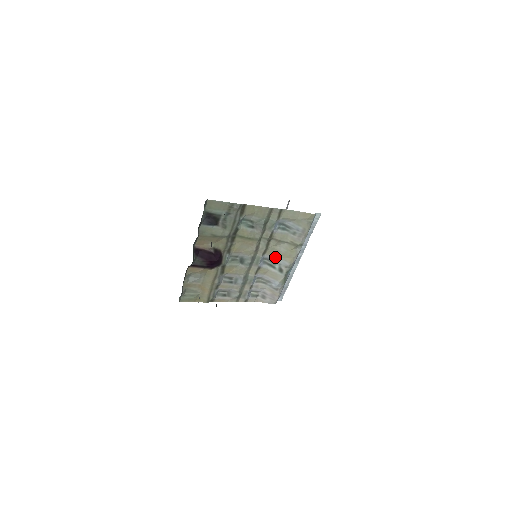
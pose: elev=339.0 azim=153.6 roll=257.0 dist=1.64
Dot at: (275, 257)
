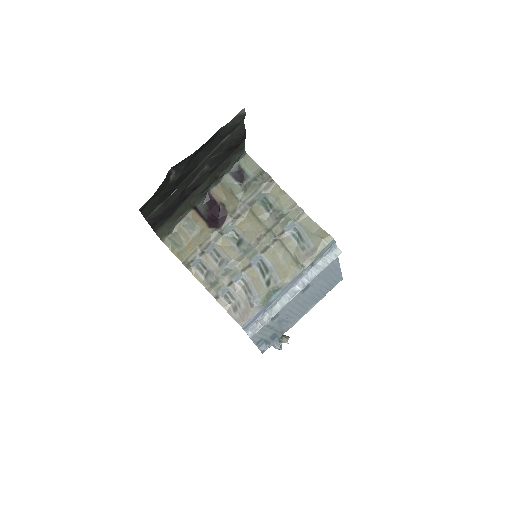
Dot at: (272, 265)
